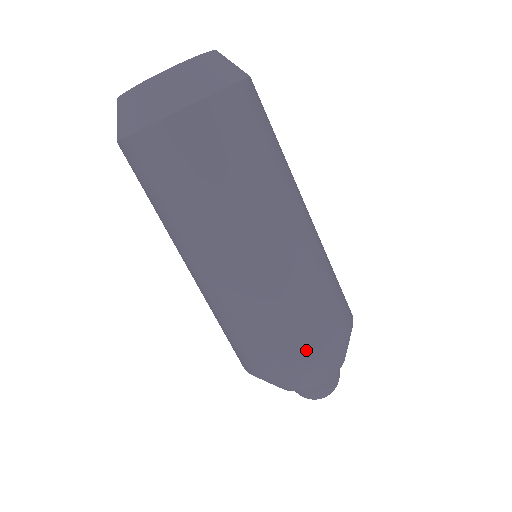
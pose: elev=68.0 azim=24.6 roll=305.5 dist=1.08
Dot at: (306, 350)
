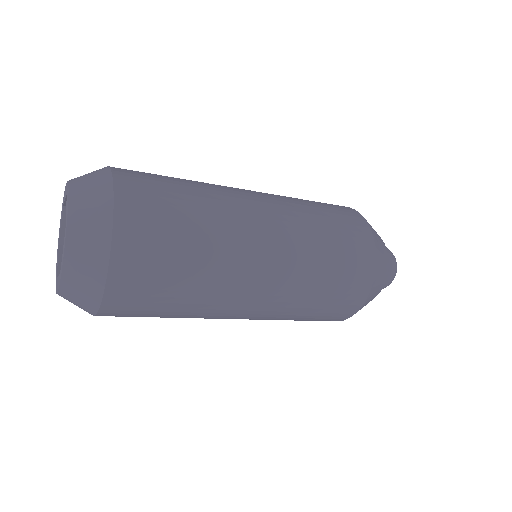
Dot at: (333, 318)
